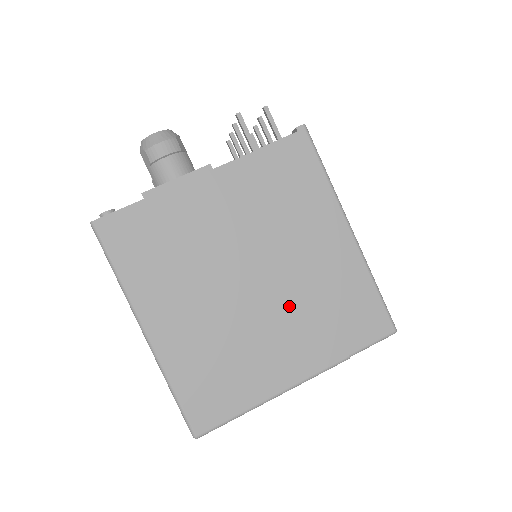
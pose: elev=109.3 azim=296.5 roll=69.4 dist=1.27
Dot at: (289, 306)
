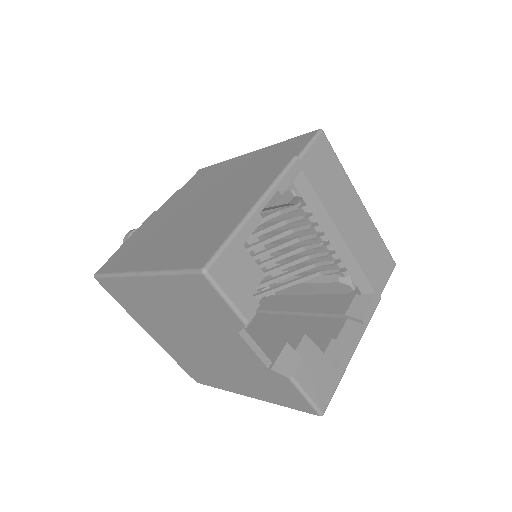
Dot at: (232, 187)
